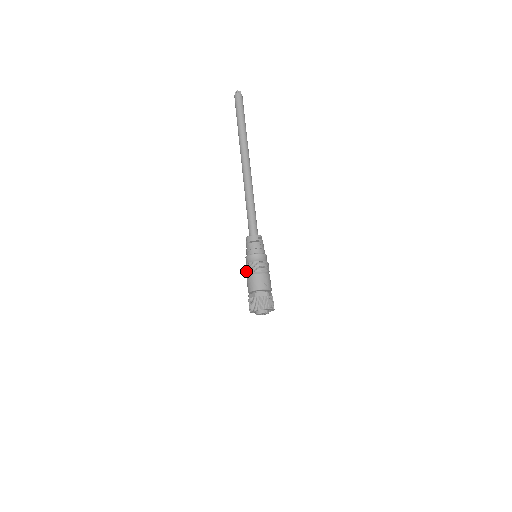
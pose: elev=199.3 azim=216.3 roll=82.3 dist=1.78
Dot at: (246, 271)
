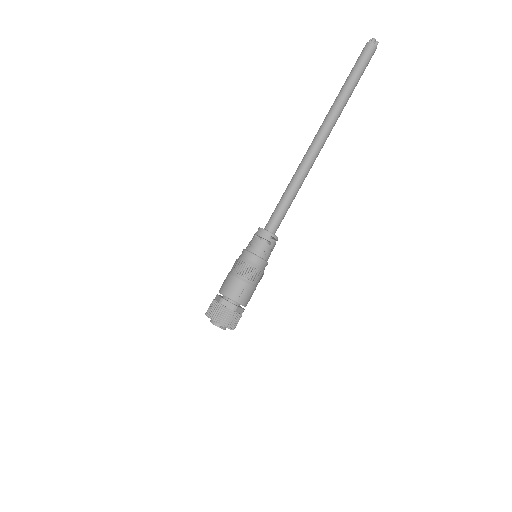
Dot at: occluded
